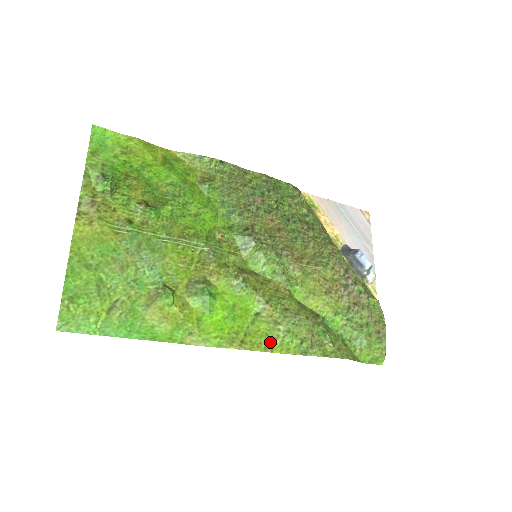
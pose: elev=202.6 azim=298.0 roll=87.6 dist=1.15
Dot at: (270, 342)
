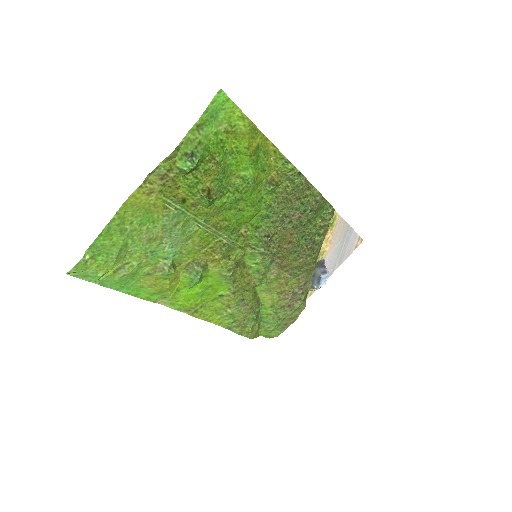
Dot at: (214, 315)
